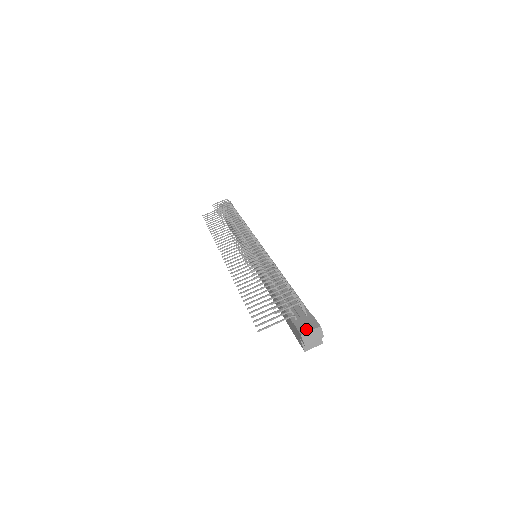
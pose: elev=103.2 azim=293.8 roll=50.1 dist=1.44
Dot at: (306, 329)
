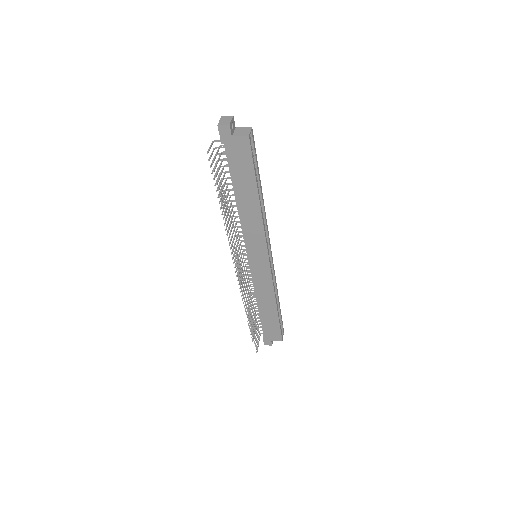
Dot at: (219, 126)
